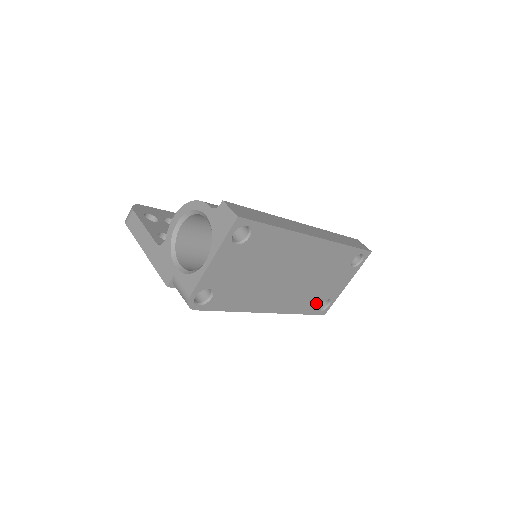
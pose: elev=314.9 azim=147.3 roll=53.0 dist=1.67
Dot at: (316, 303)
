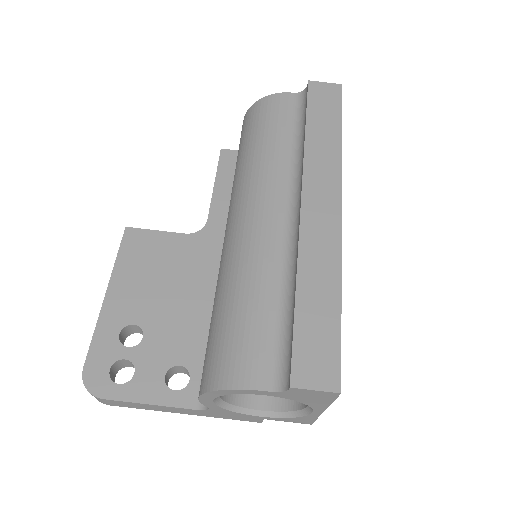
Dot at: occluded
